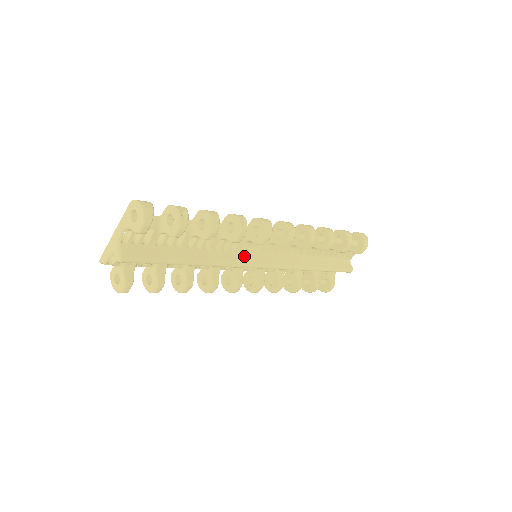
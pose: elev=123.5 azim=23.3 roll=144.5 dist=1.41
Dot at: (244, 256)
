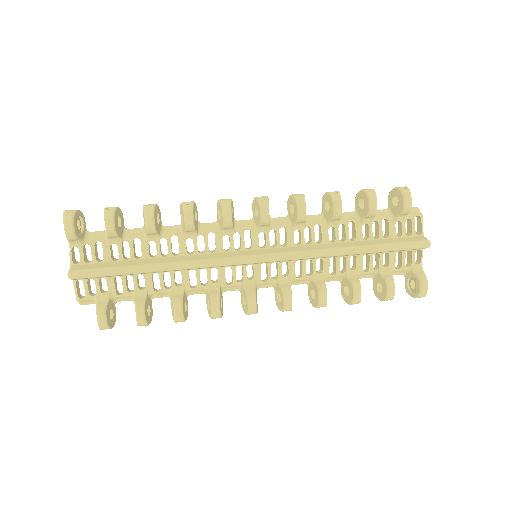
Dot at: (230, 253)
